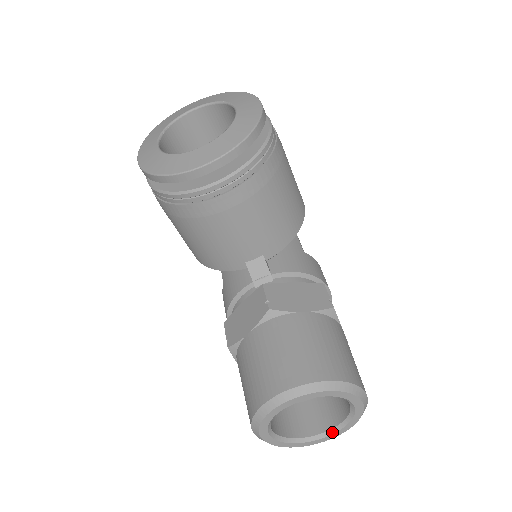
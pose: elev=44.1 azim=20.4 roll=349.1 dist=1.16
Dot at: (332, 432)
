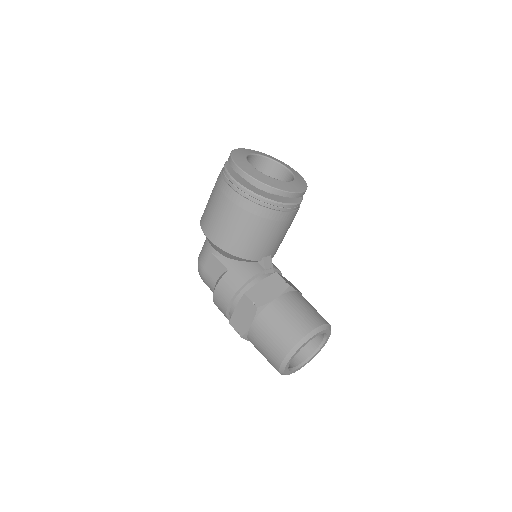
Dot at: (301, 365)
